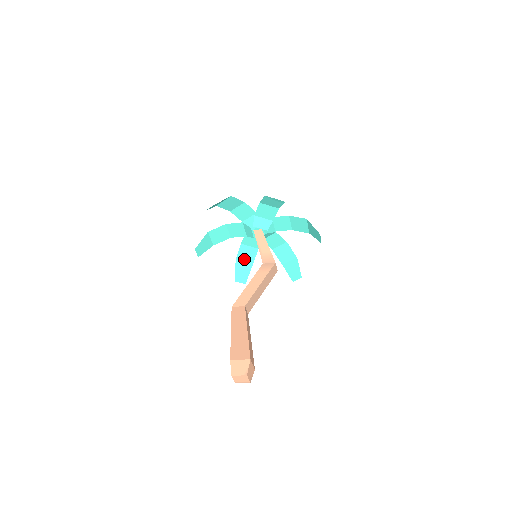
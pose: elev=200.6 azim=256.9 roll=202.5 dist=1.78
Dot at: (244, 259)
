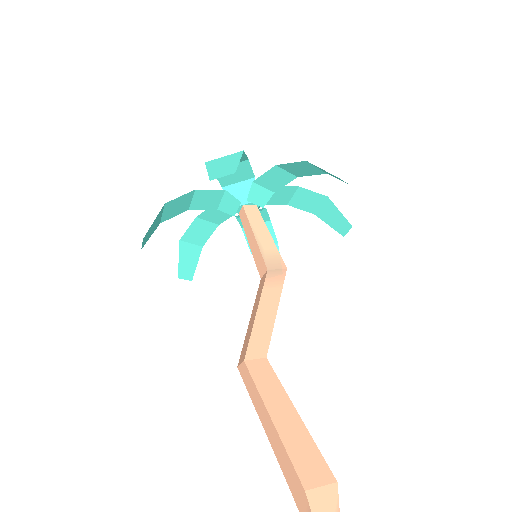
Dot at: (192, 240)
